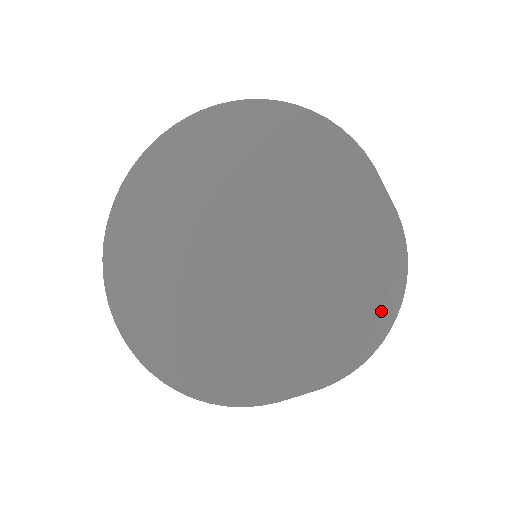
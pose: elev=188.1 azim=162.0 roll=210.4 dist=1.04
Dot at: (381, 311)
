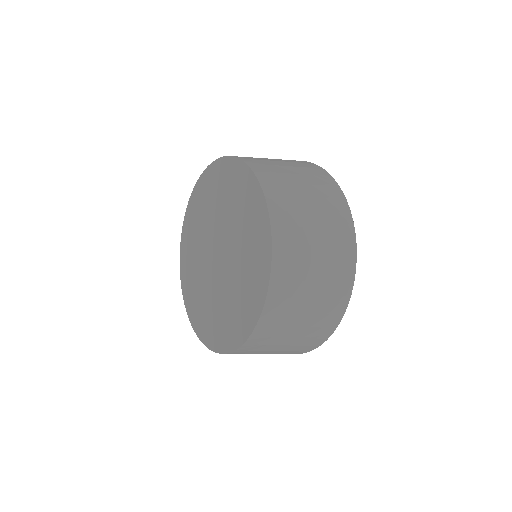
Dot at: (267, 208)
